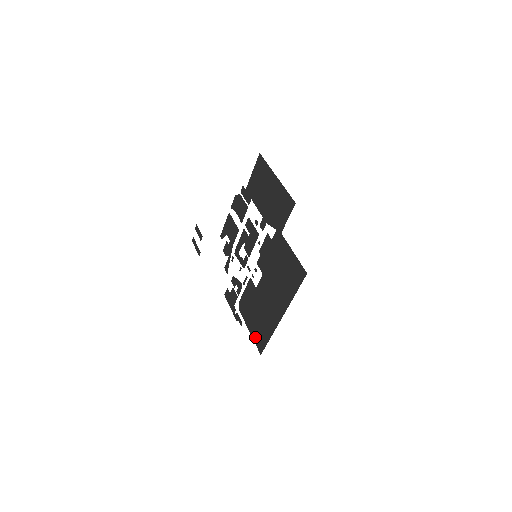
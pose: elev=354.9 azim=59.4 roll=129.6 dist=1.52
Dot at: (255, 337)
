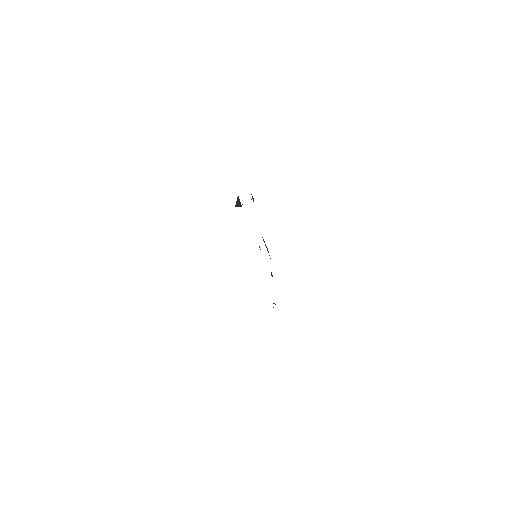
Dot at: occluded
